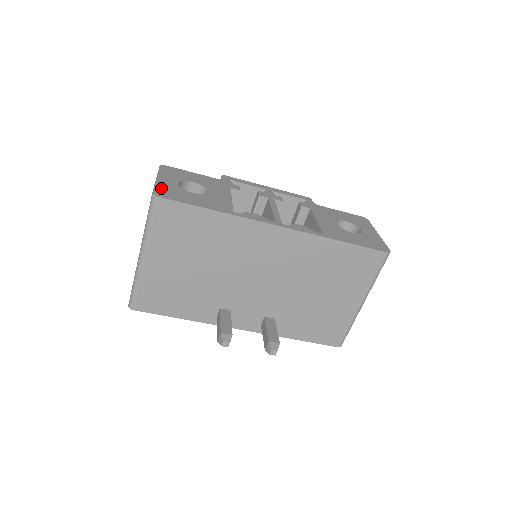
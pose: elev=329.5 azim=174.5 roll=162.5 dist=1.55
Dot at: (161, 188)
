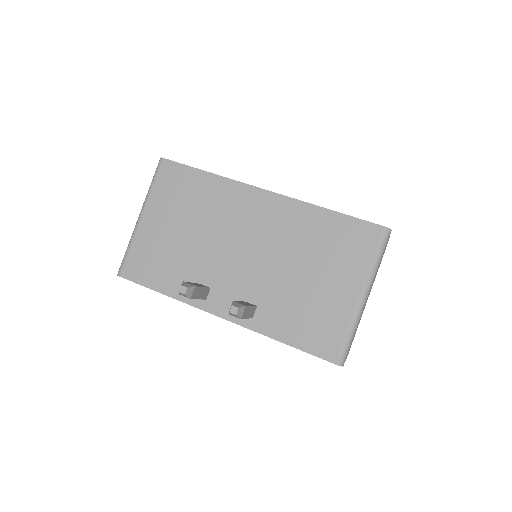
Dot at: occluded
